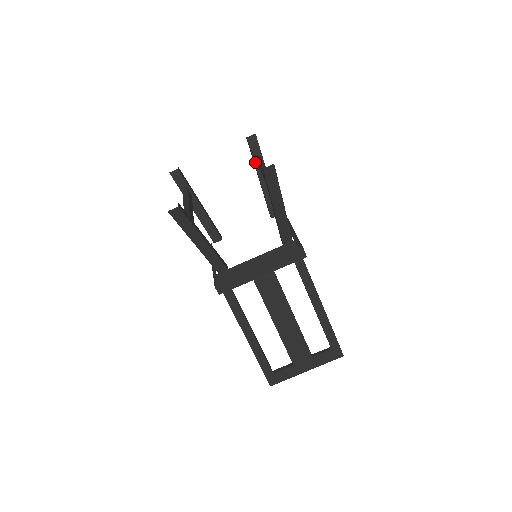
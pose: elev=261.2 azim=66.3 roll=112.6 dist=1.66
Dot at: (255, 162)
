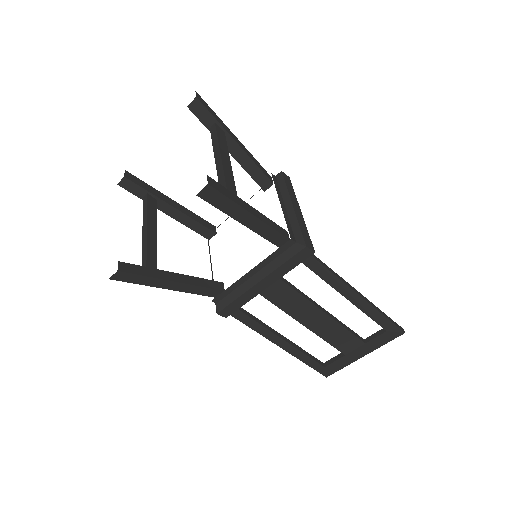
Dot at: occluded
